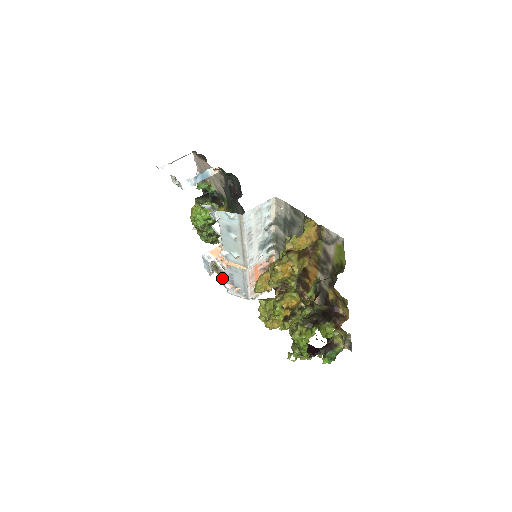
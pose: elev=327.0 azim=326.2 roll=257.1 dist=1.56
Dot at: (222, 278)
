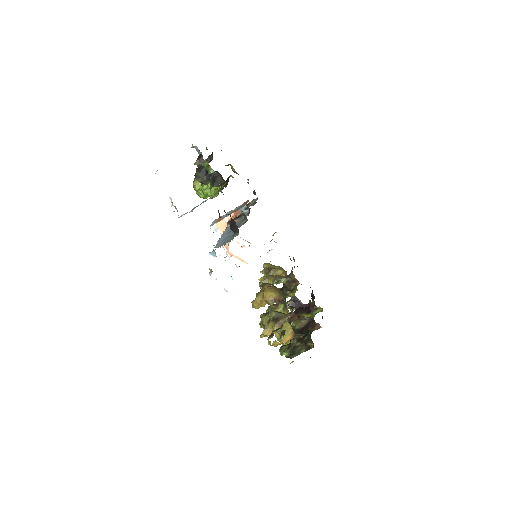
Dot at: occluded
